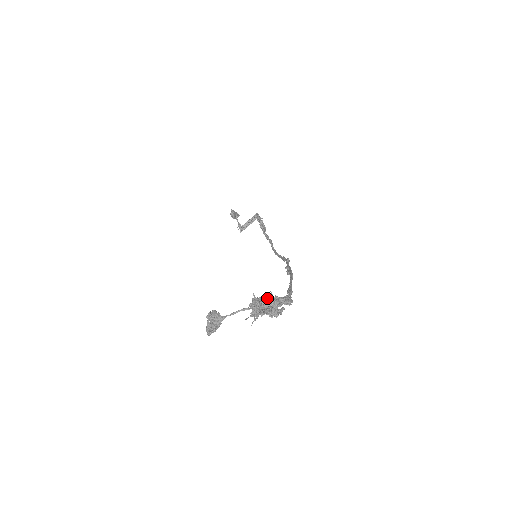
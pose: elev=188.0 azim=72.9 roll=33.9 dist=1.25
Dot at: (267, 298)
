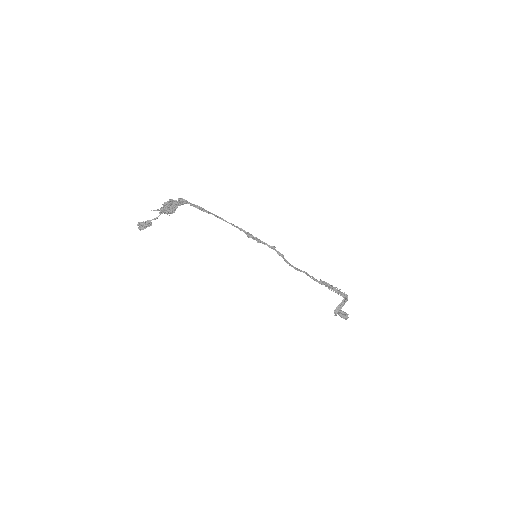
Dot at: occluded
